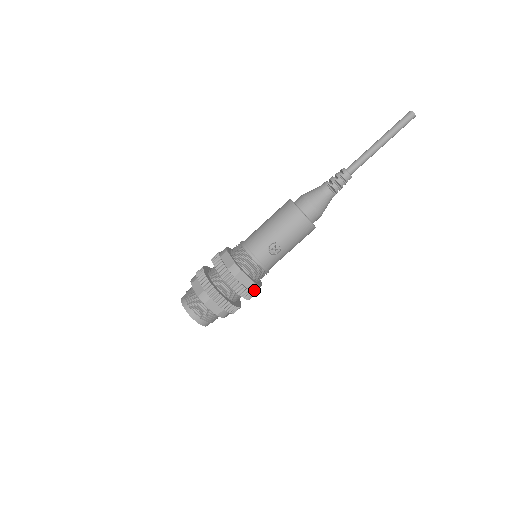
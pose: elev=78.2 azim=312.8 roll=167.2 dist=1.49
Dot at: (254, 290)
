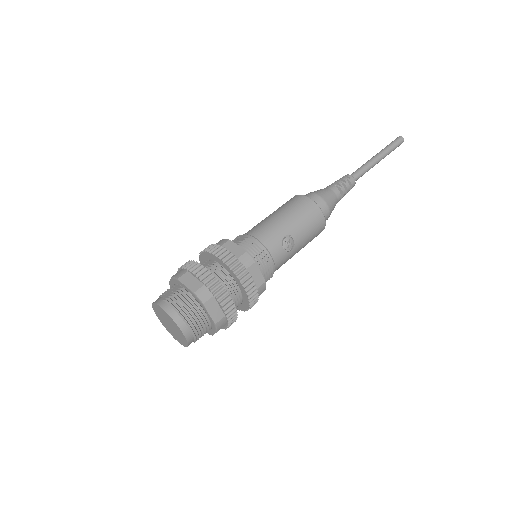
Dot at: occluded
